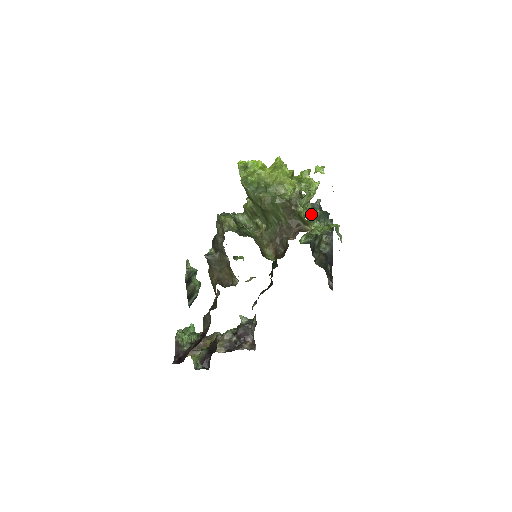
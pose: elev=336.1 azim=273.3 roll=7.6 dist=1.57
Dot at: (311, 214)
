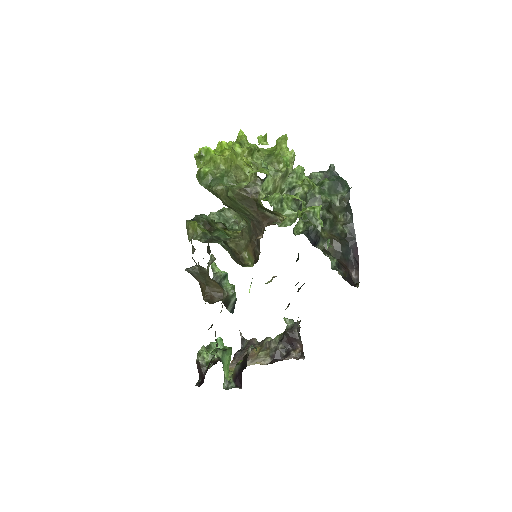
Dot at: (273, 201)
